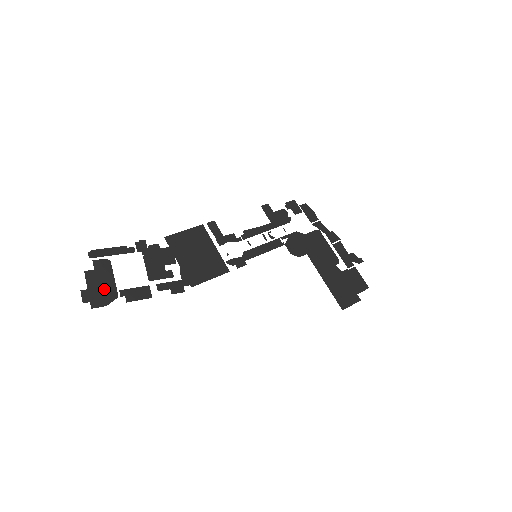
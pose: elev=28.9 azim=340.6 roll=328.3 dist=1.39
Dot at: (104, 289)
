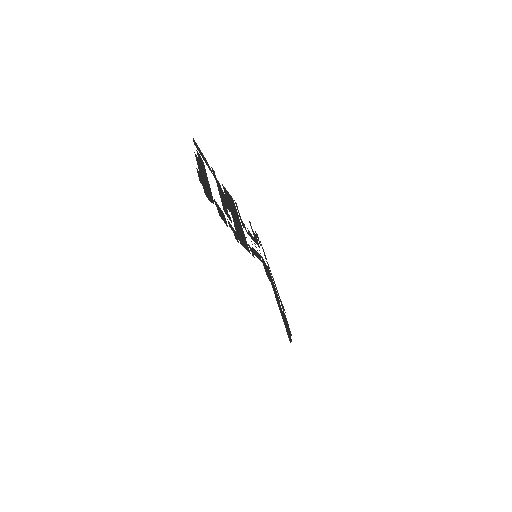
Dot at: (207, 185)
